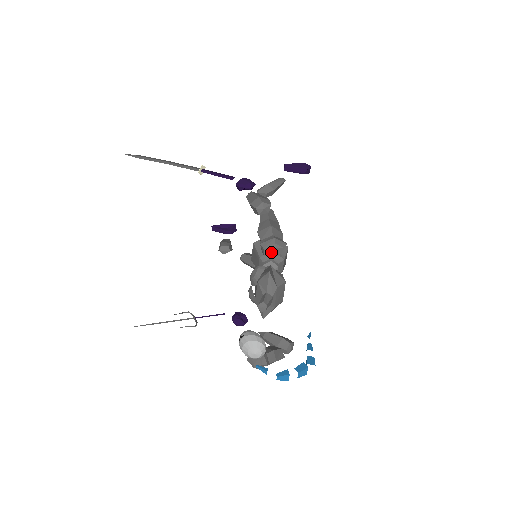
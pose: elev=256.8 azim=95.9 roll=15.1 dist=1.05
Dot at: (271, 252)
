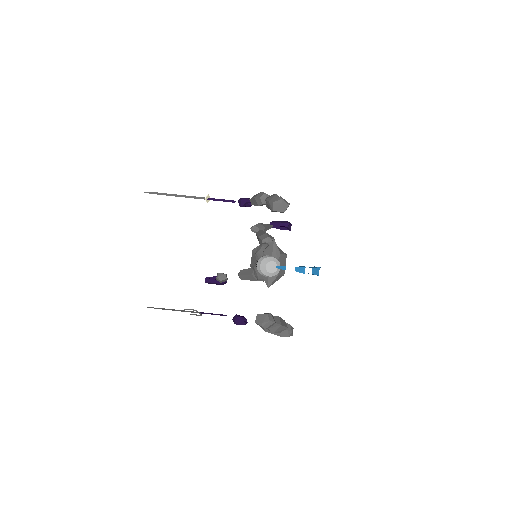
Dot at: (278, 207)
